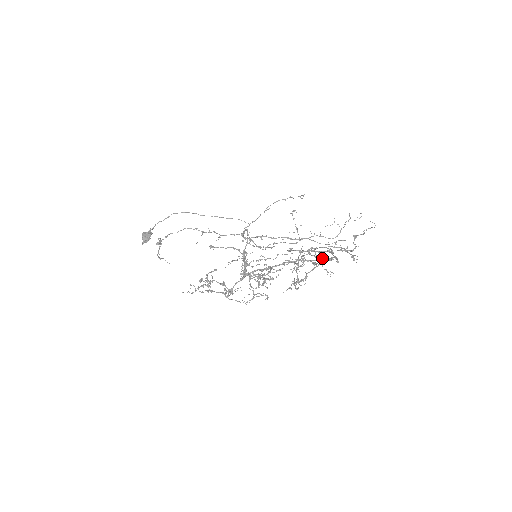
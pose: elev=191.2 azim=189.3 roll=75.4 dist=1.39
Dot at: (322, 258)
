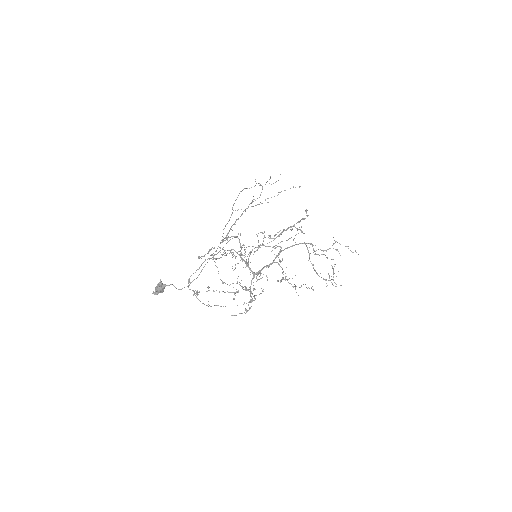
Dot at: occluded
